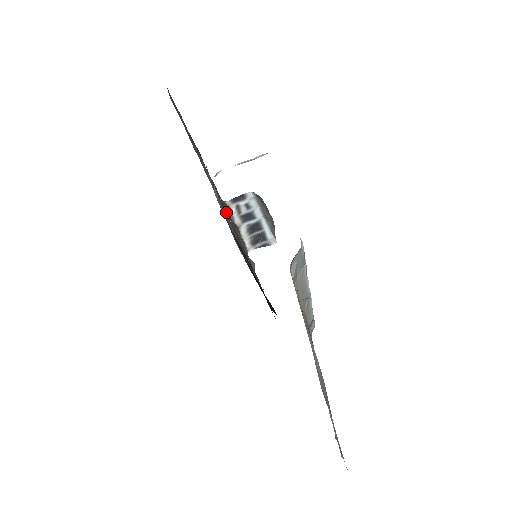
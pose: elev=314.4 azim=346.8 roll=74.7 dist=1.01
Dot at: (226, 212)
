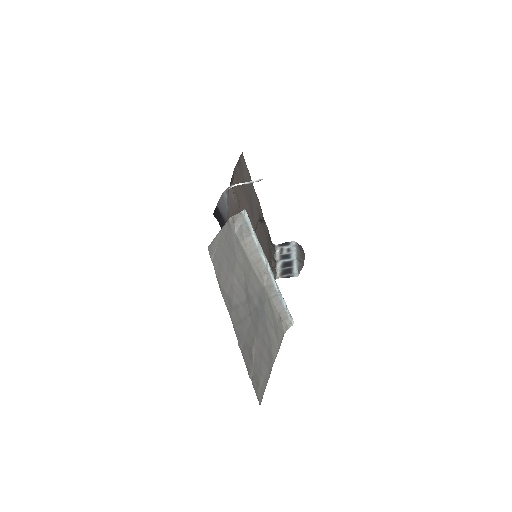
Dot at: (265, 244)
